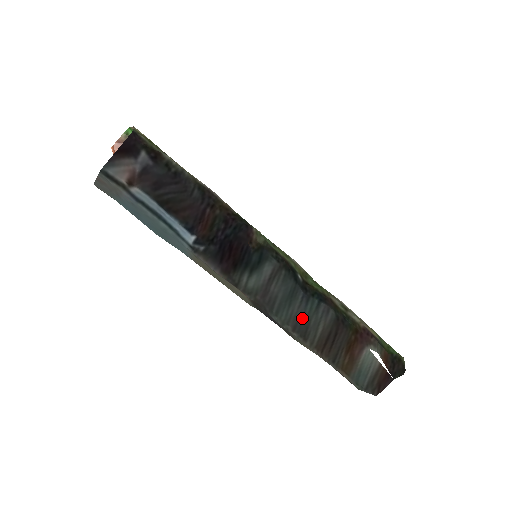
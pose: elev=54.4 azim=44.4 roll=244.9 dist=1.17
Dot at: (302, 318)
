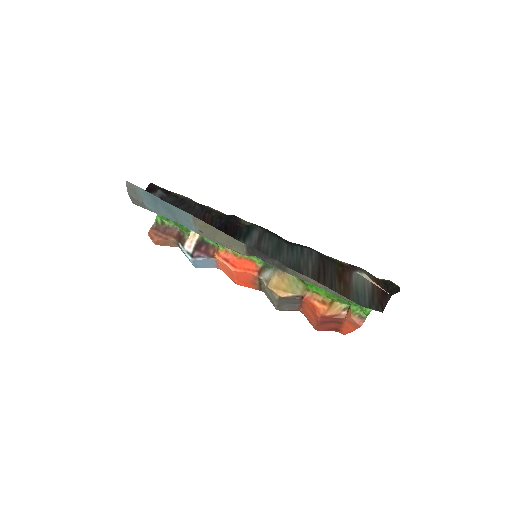
Dot at: (293, 262)
